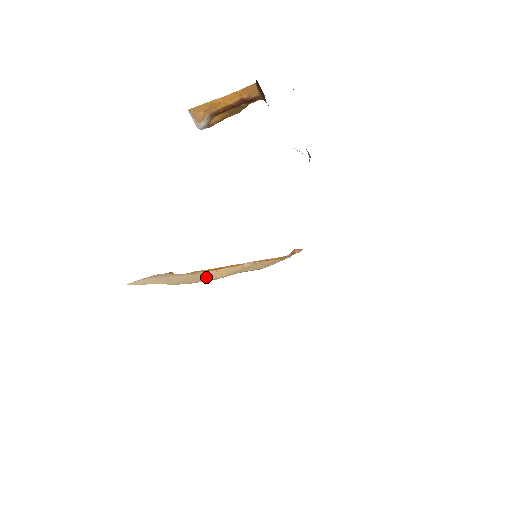
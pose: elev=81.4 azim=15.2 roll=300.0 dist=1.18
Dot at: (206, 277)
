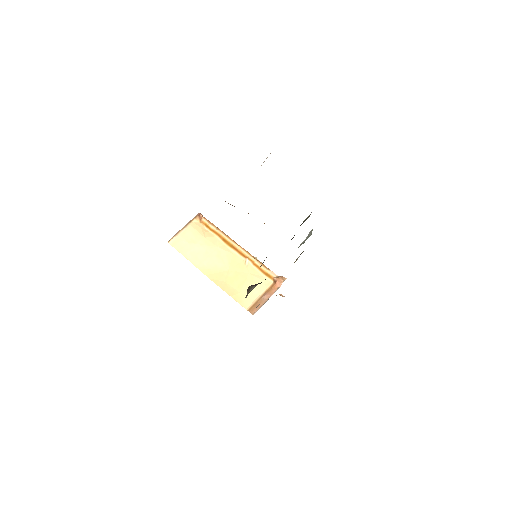
Dot at: (220, 262)
